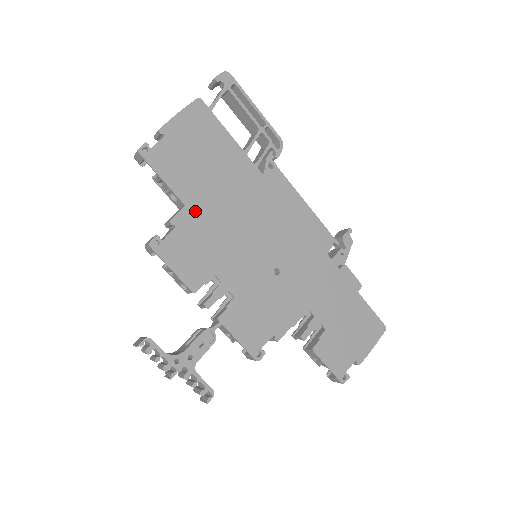
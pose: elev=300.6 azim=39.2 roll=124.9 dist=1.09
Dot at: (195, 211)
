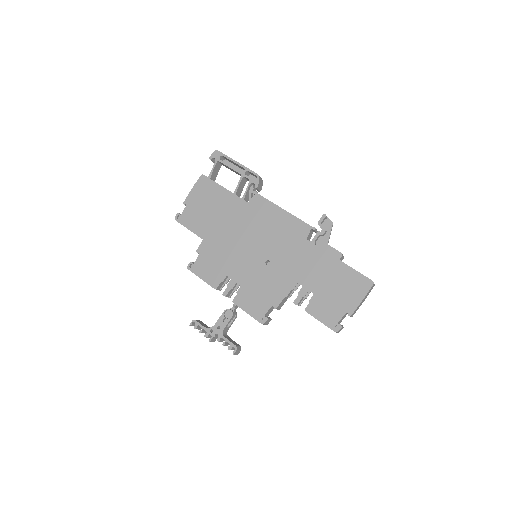
Dot at: (209, 241)
